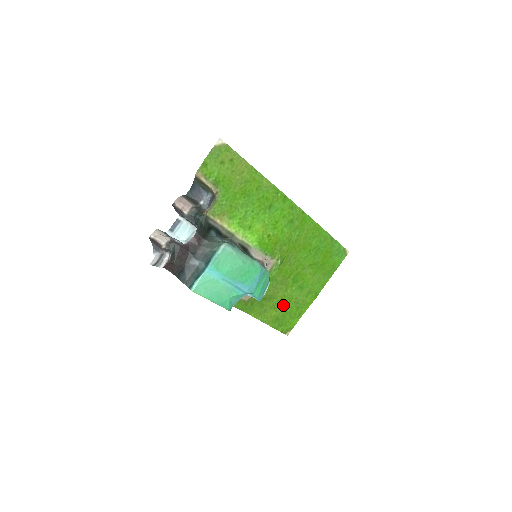
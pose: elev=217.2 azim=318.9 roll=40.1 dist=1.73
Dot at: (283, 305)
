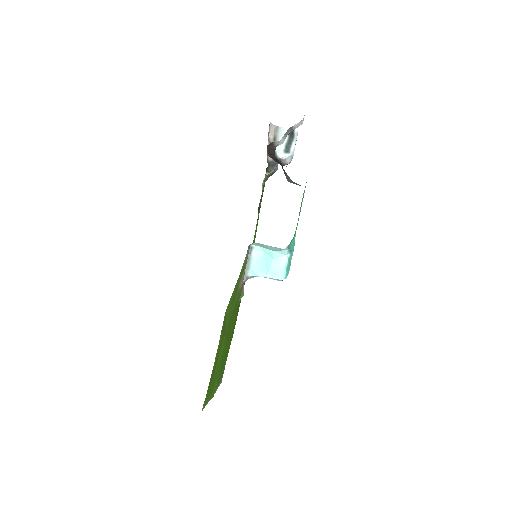
Dot at: (219, 354)
